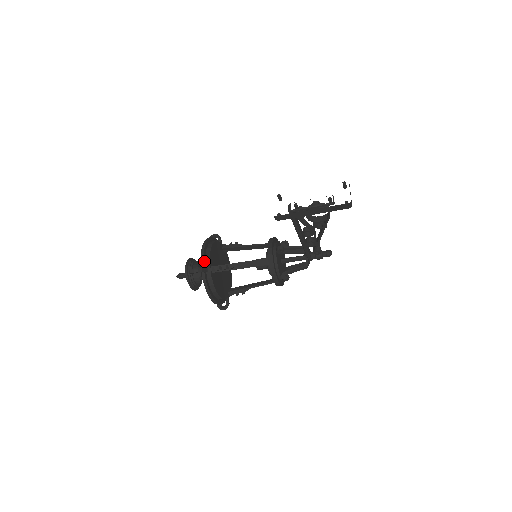
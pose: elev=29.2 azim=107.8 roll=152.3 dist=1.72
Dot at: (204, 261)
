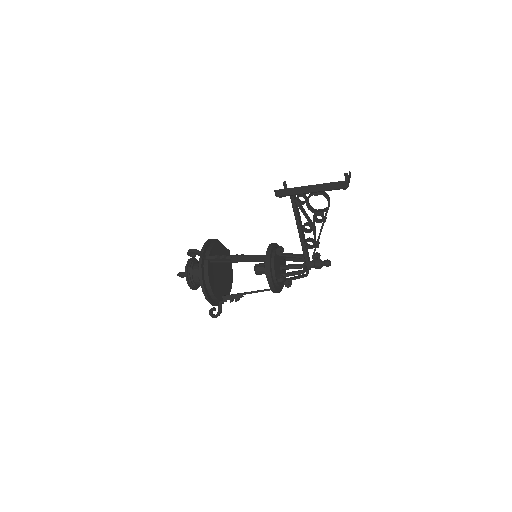
Dot at: (205, 250)
